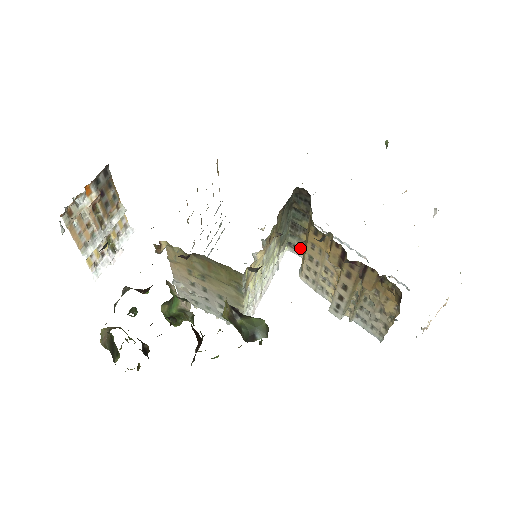
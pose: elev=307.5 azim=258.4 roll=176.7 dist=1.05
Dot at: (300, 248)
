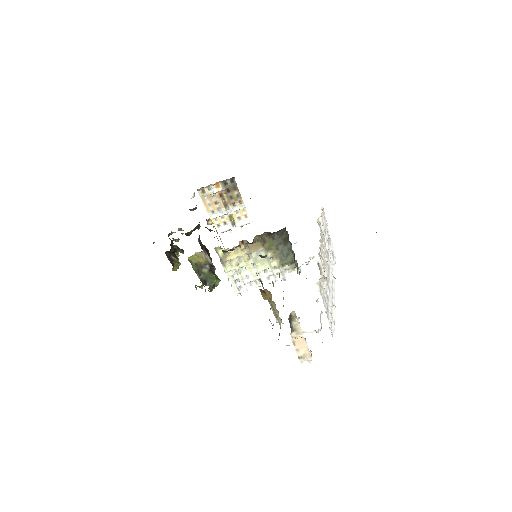
Dot at: occluded
